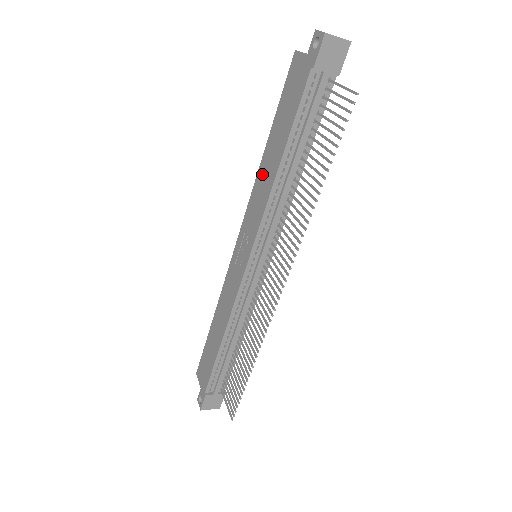
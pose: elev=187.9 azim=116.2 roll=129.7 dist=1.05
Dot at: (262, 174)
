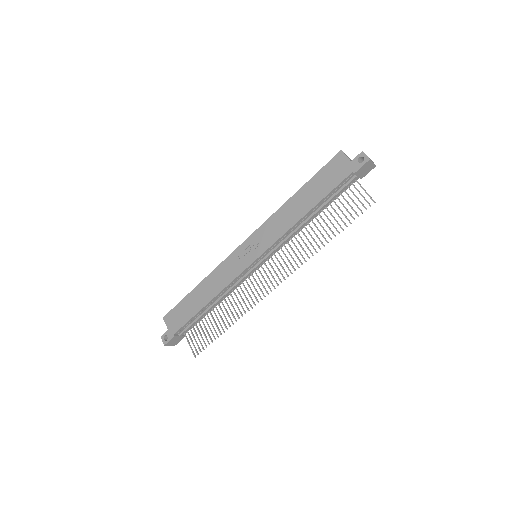
Dot at: (286, 210)
